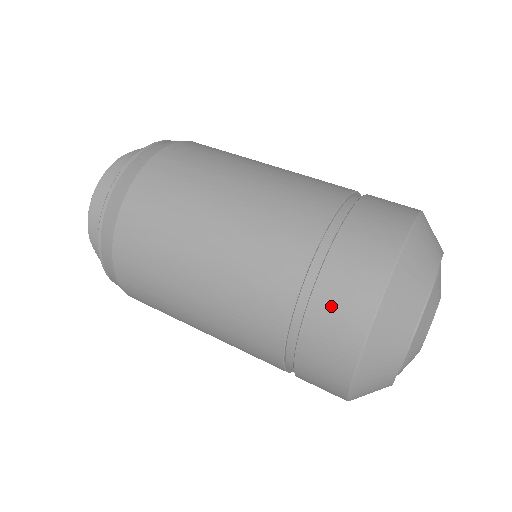
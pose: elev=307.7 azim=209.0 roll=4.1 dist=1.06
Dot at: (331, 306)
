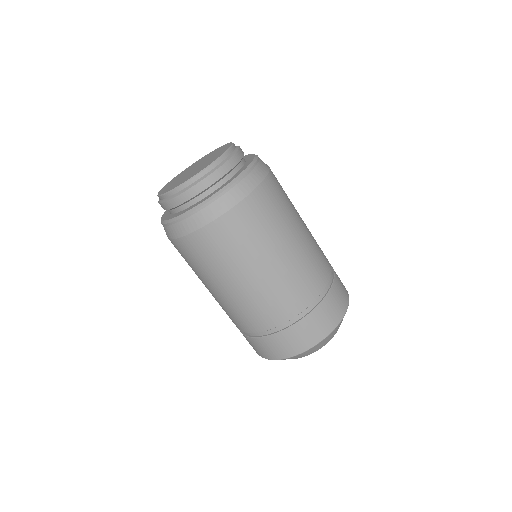
Dot at: (340, 281)
